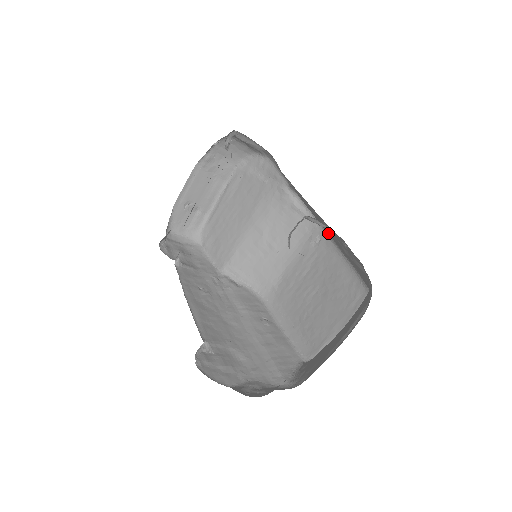
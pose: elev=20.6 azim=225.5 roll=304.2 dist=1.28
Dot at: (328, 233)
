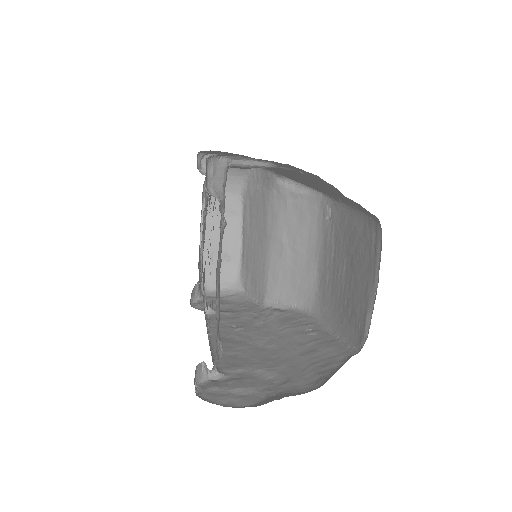
Dot at: (321, 191)
